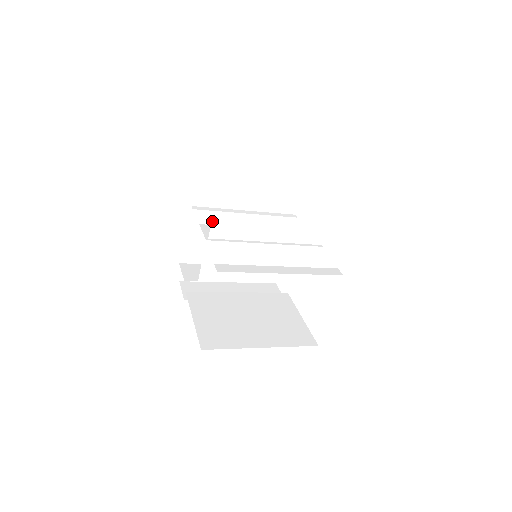
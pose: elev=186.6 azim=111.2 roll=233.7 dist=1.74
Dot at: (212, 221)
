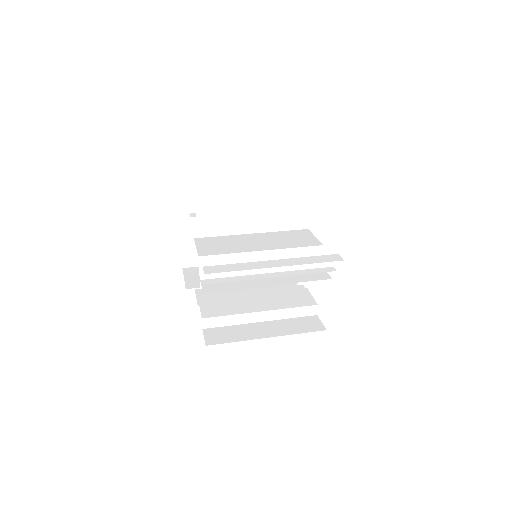
Dot at: occluded
